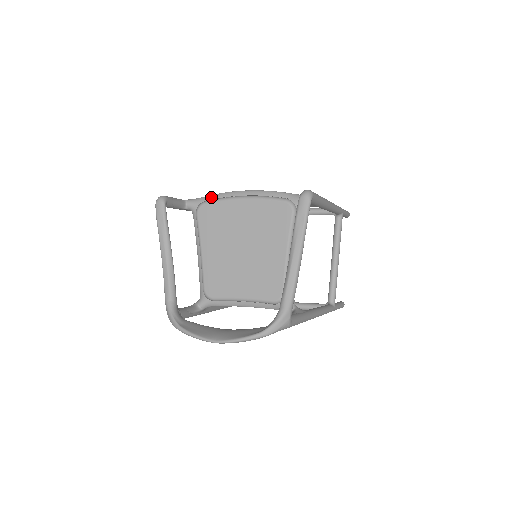
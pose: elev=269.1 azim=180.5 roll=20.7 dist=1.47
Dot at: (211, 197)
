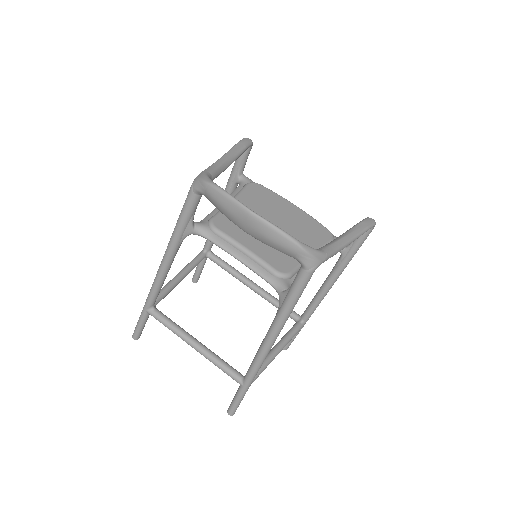
Dot at: occluded
